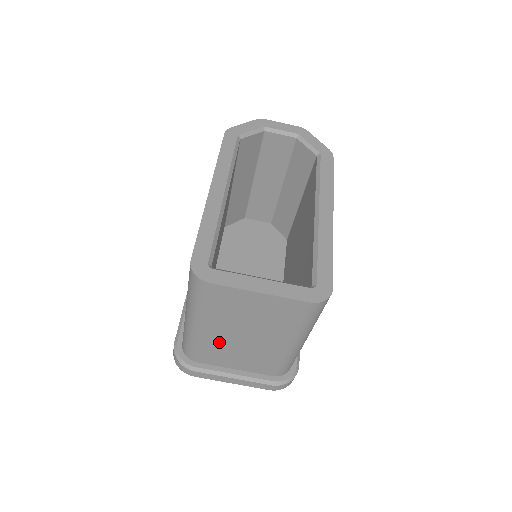
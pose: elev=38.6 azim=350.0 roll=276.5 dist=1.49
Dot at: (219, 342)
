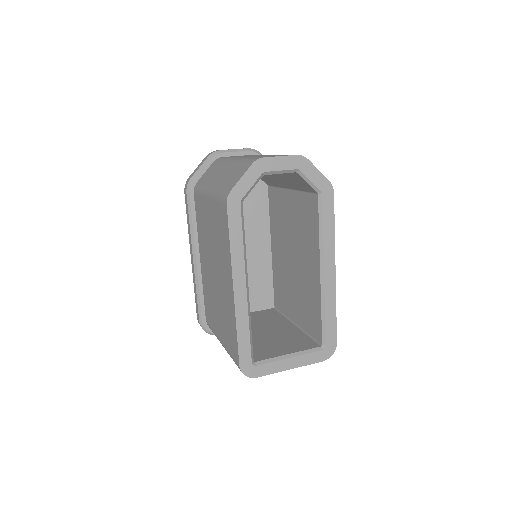
Dot at: occluded
